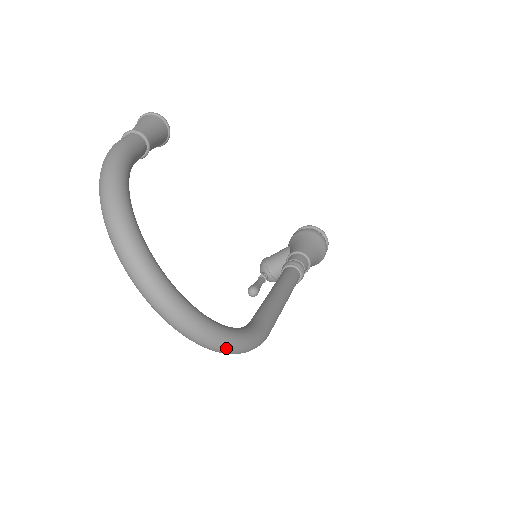
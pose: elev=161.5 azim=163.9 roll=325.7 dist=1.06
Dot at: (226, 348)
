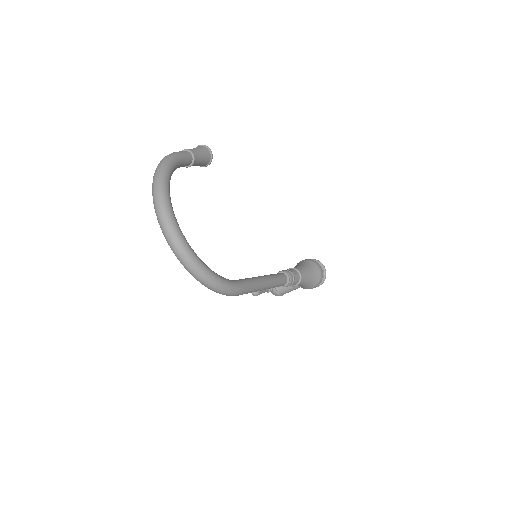
Dot at: (204, 278)
